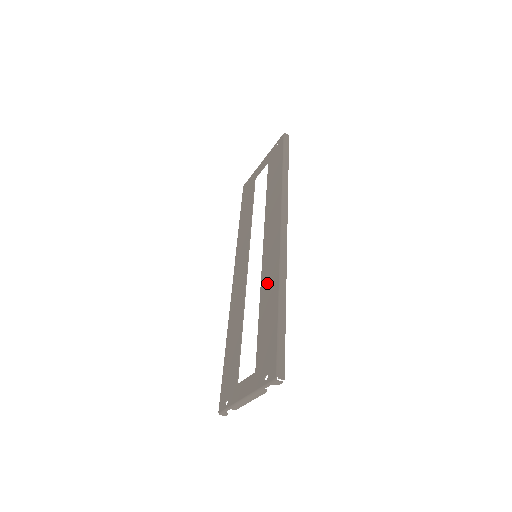
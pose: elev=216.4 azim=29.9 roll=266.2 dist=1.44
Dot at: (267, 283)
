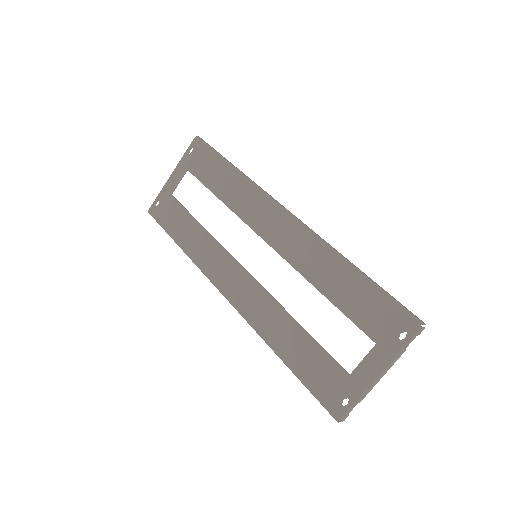
Dot at: (312, 265)
